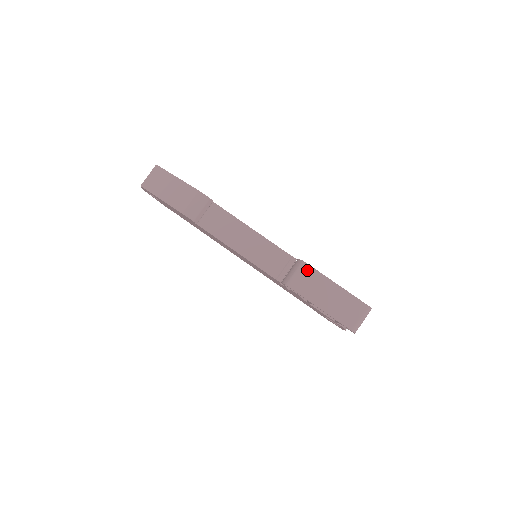
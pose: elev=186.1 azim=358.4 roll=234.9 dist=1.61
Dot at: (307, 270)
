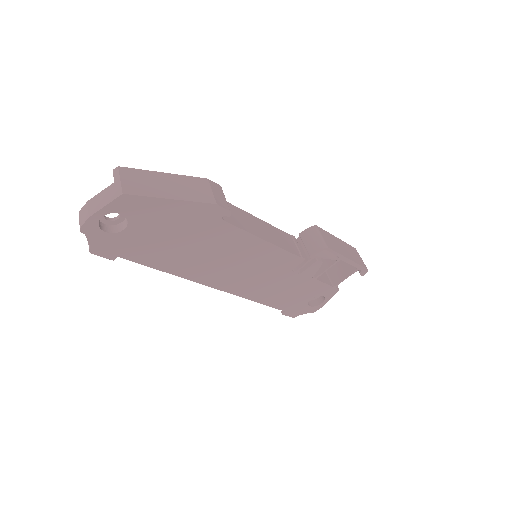
Dot at: (322, 231)
